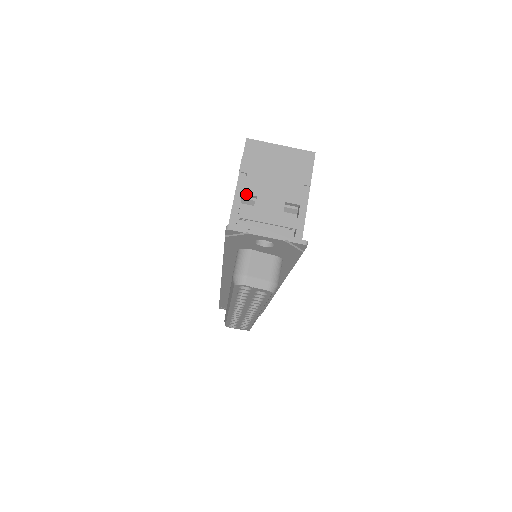
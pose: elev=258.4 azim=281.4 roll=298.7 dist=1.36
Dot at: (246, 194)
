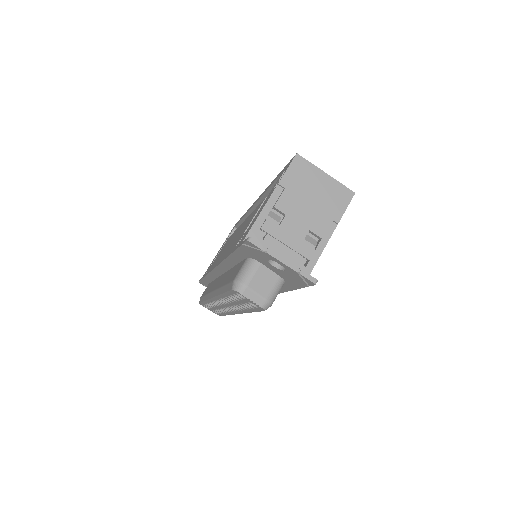
Dot at: (276, 208)
